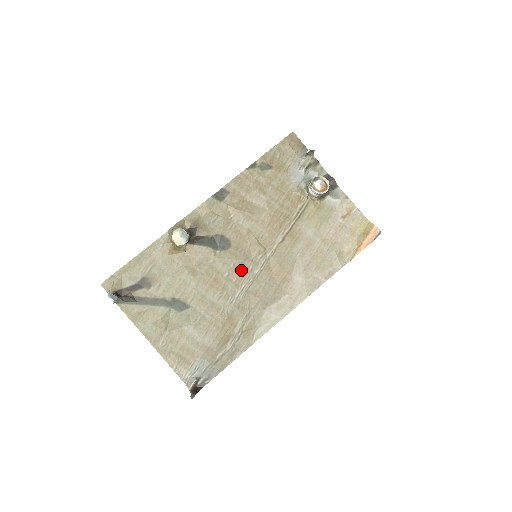
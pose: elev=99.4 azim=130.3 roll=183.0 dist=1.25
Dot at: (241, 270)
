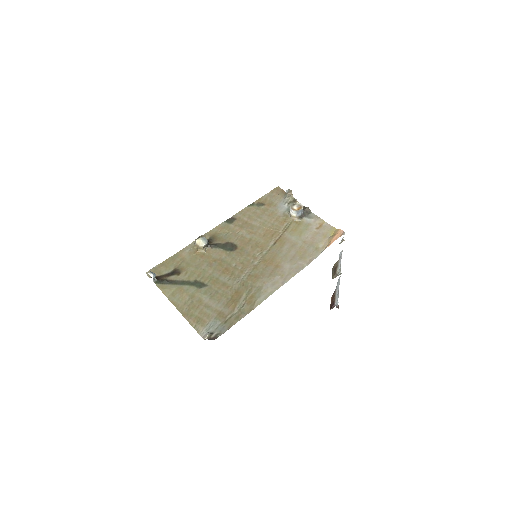
Dot at: (245, 262)
